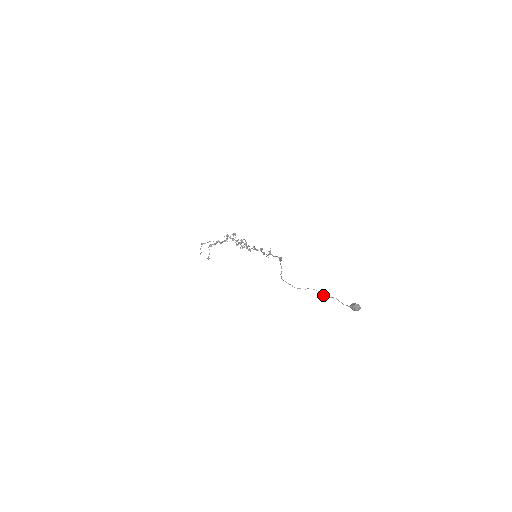
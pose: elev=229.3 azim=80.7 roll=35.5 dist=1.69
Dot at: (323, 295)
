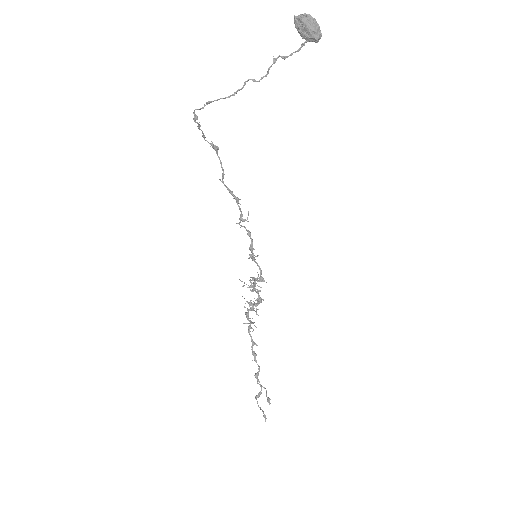
Dot at: (262, 77)
